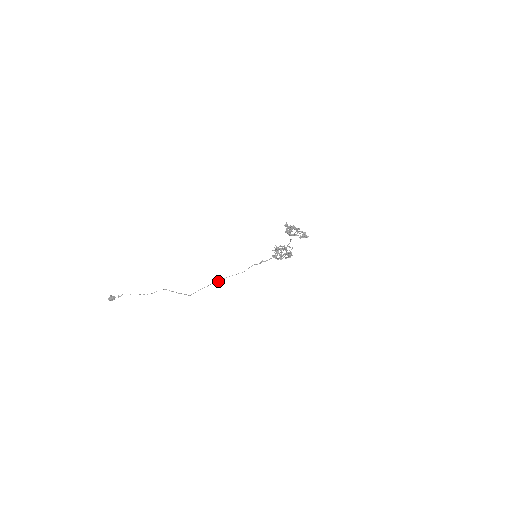
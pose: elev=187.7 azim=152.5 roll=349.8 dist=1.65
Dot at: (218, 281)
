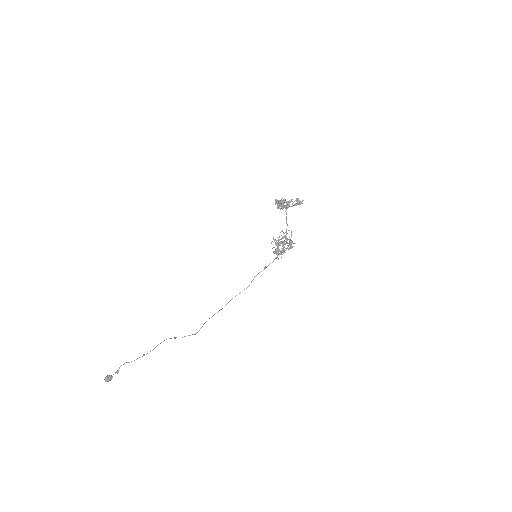
Dot at: occluded
